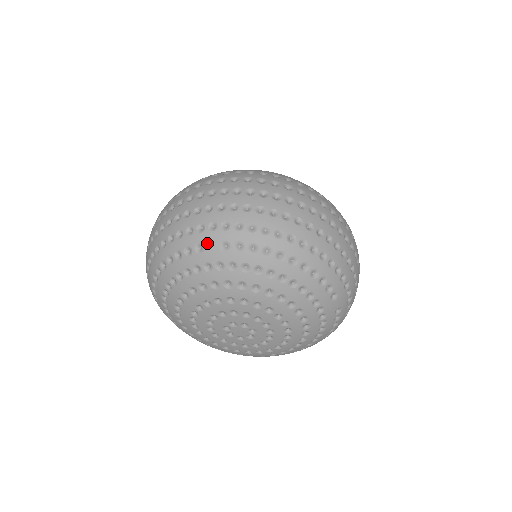
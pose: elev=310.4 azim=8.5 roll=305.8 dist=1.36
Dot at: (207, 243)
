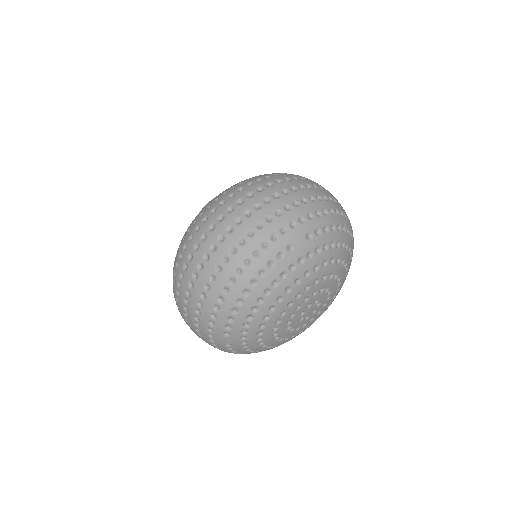
Dot at: (295, 240)
